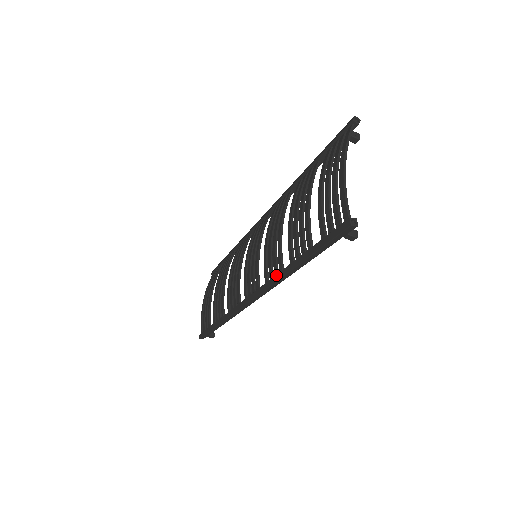
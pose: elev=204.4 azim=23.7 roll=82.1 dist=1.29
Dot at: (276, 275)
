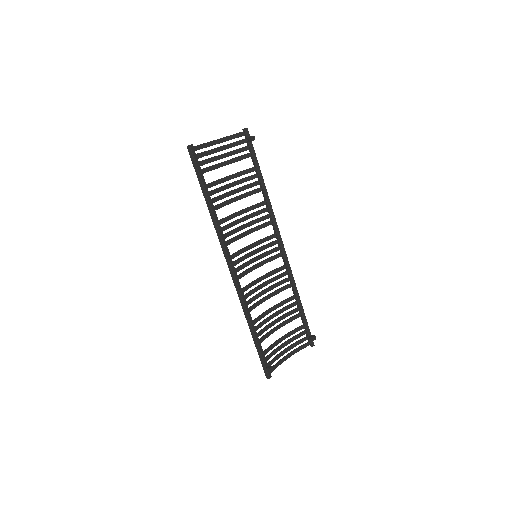
Dot at: occluded
